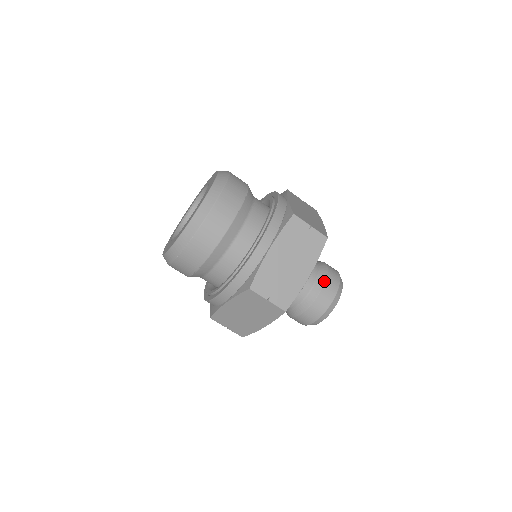
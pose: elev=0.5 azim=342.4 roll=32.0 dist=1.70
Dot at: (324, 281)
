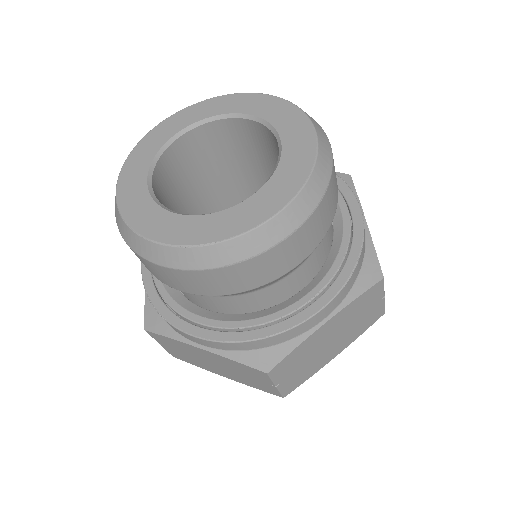
Dot at: occluded
